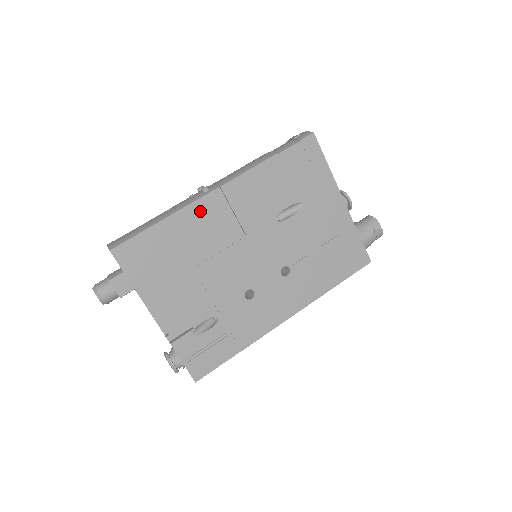
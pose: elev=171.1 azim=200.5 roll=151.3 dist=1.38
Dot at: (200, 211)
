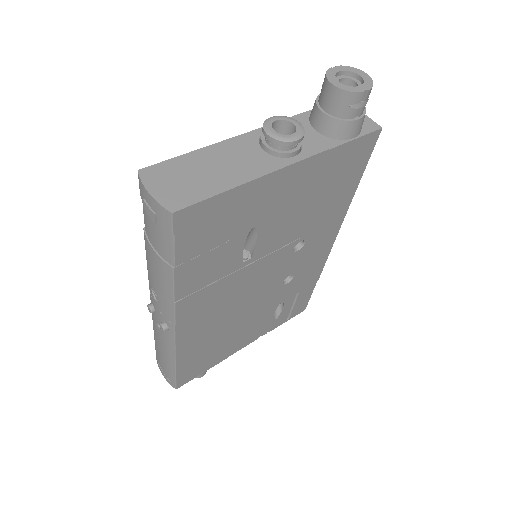
Dot at: (187, 337)
